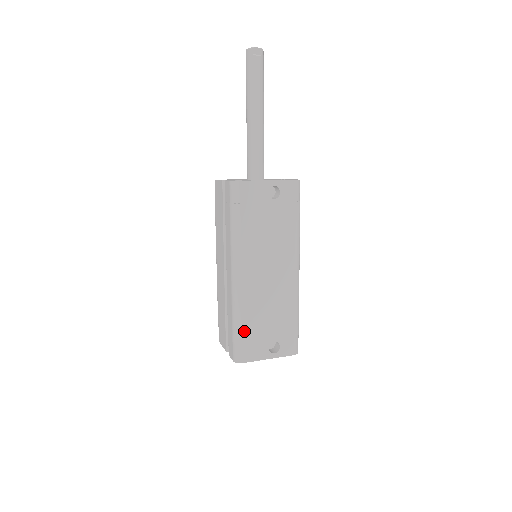
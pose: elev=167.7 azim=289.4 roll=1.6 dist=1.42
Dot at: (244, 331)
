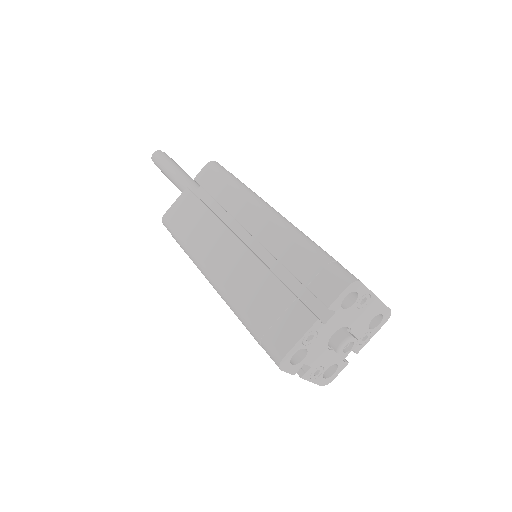
Dot at: (326, 253)
